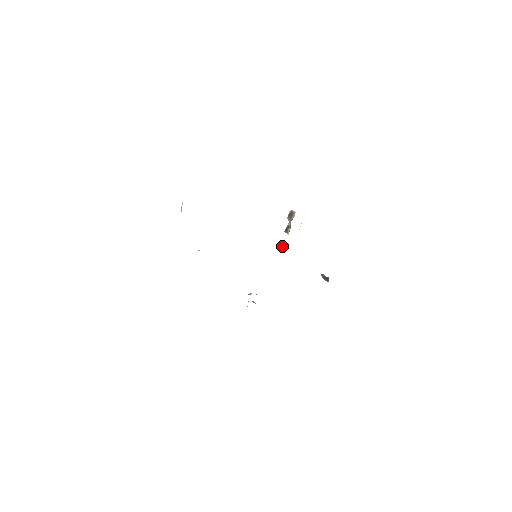
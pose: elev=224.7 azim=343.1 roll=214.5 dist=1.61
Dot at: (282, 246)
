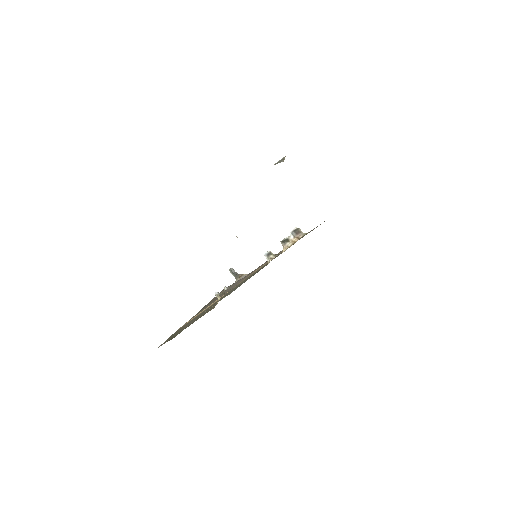
Dot at: (272, 253)
